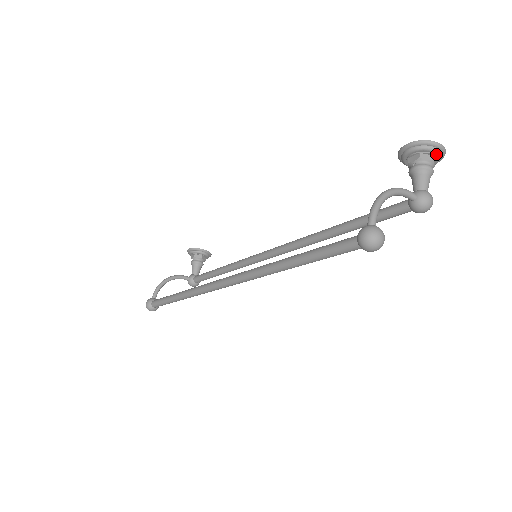
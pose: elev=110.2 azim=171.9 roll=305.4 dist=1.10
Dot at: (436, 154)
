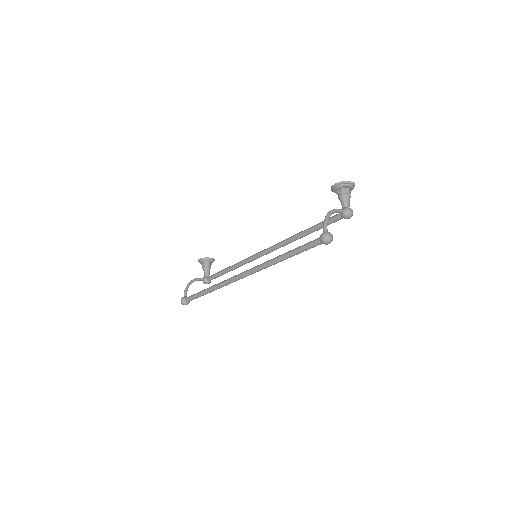
Dot at: (350, 187)
